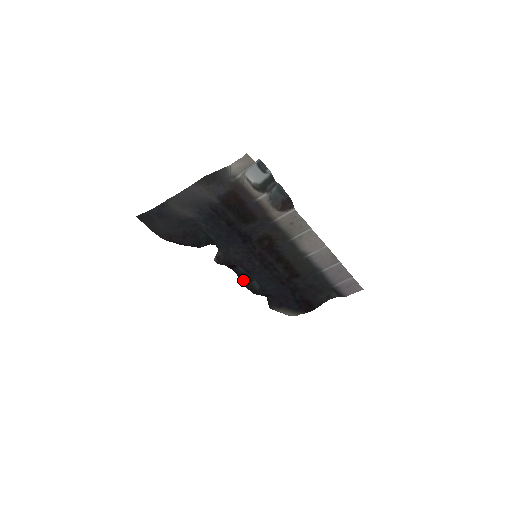
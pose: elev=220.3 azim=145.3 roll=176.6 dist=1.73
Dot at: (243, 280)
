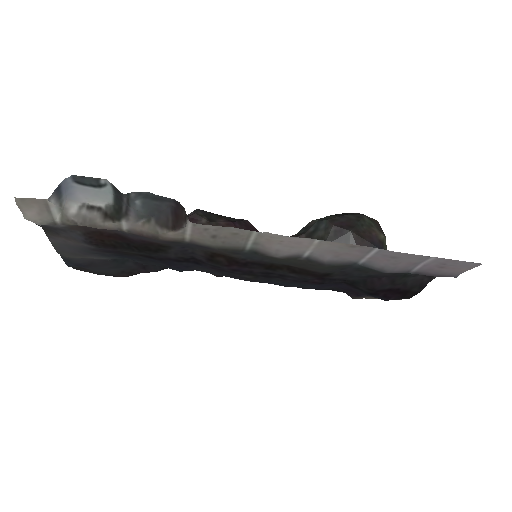
Dot at: occluded
